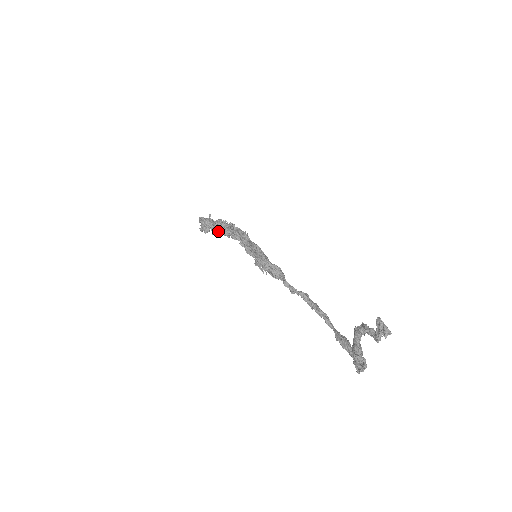
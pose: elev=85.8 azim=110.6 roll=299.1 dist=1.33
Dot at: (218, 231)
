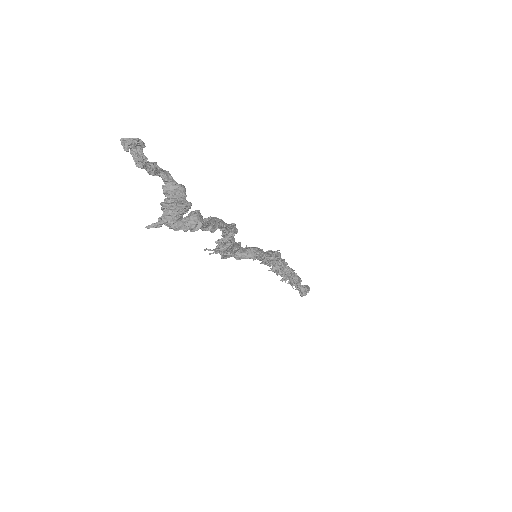
Dot at: (285, 278)
